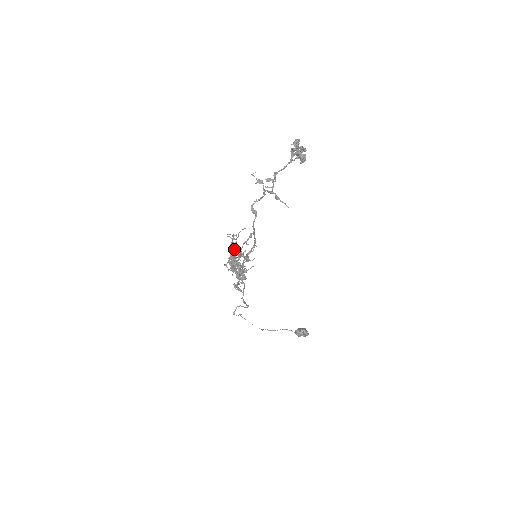
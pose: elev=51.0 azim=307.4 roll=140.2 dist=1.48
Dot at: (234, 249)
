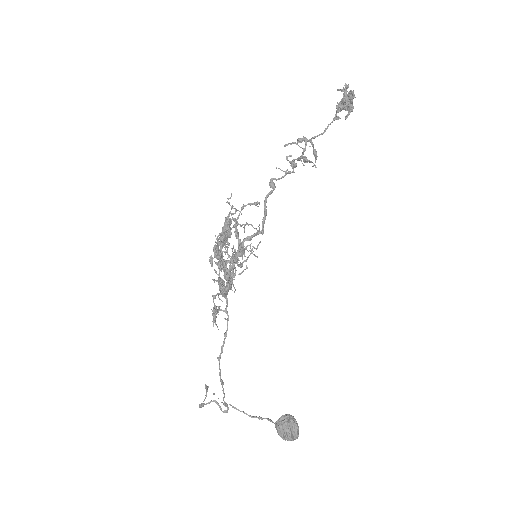
Dot at: occluded
